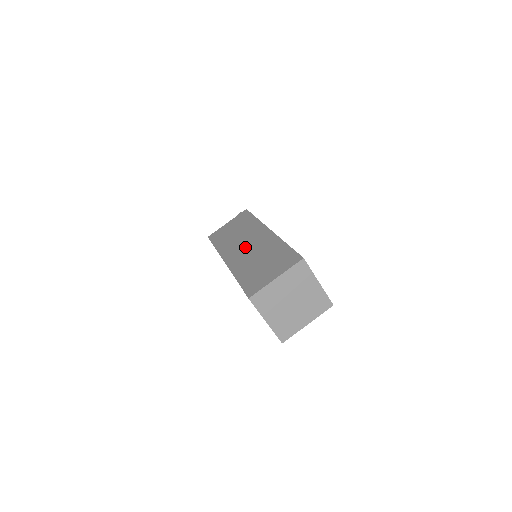
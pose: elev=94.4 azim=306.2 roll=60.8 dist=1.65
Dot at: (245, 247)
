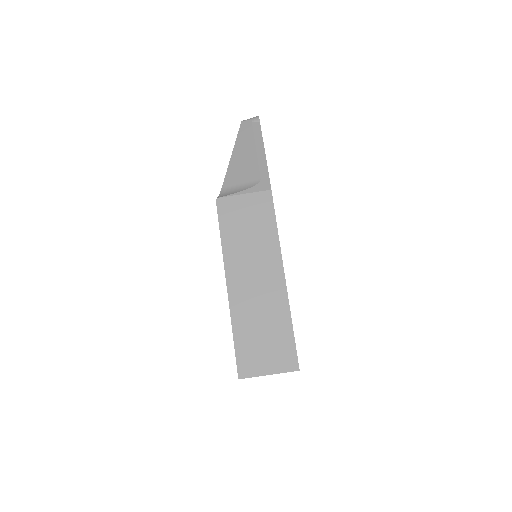
Dot at: (253, 282)
